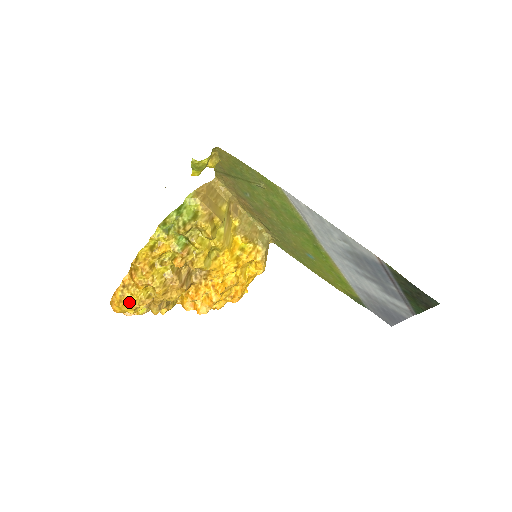
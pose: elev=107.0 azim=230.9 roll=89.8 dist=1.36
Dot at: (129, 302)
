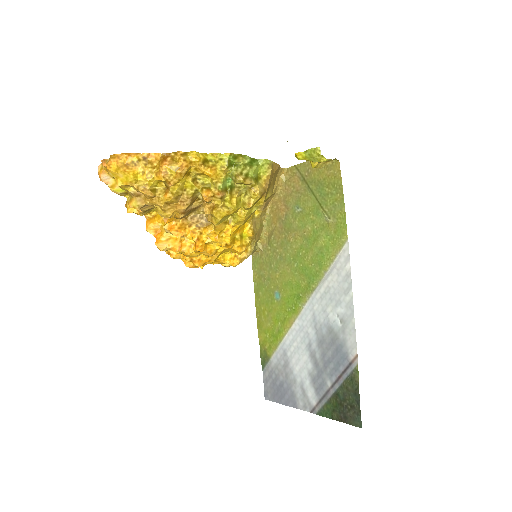
Dot at: (134, 175)
